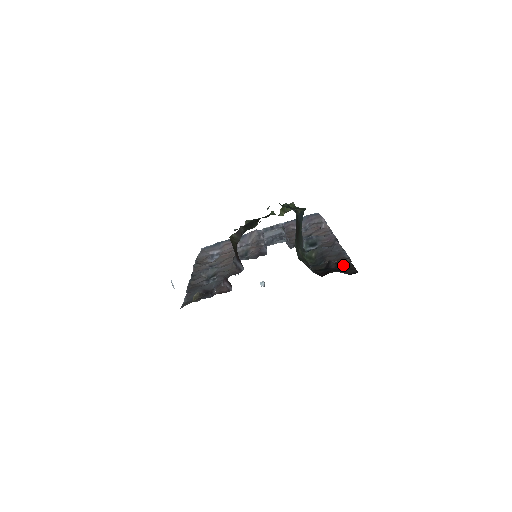
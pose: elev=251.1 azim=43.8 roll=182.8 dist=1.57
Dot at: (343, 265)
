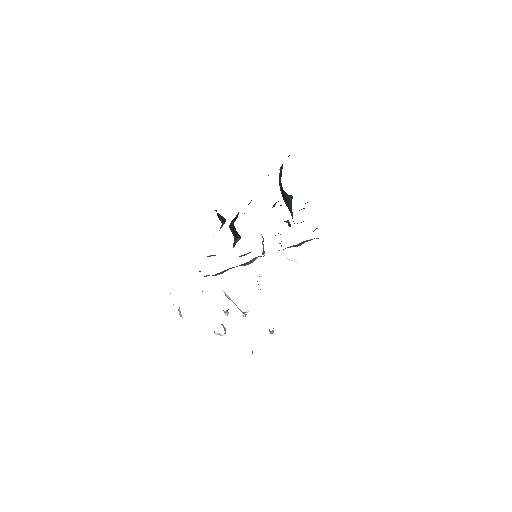
Dot at: occluded
